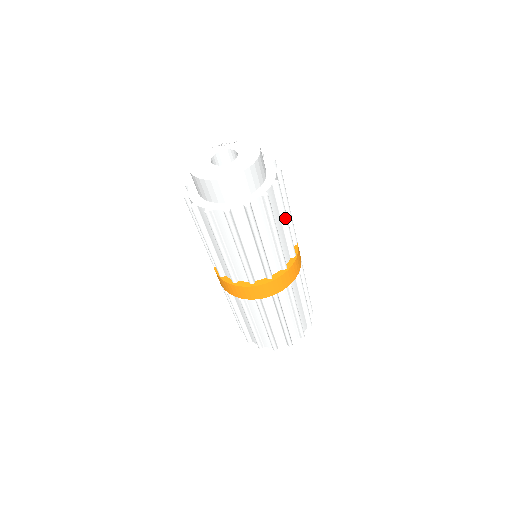
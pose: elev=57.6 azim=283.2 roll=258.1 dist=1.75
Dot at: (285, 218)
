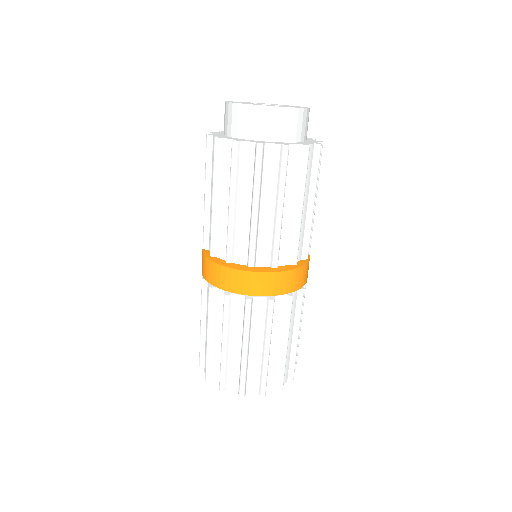
Dot at: (313, 197)
